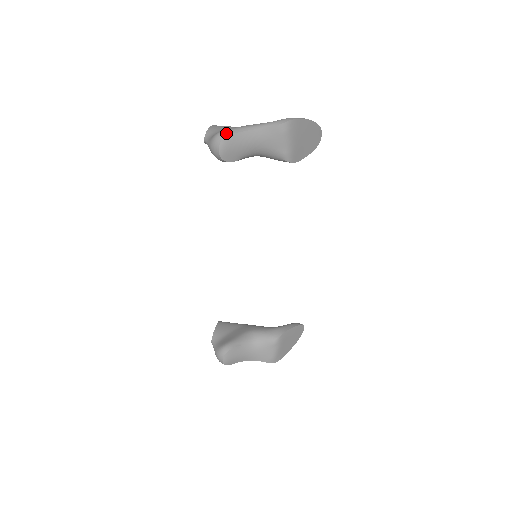
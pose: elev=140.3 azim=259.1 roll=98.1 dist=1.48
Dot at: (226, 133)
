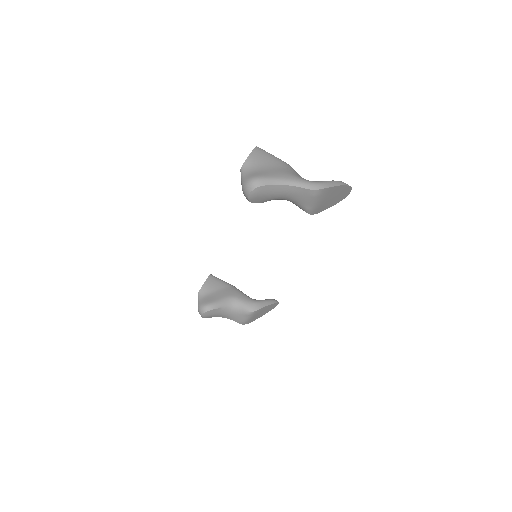
Dot at: (260, 183)
